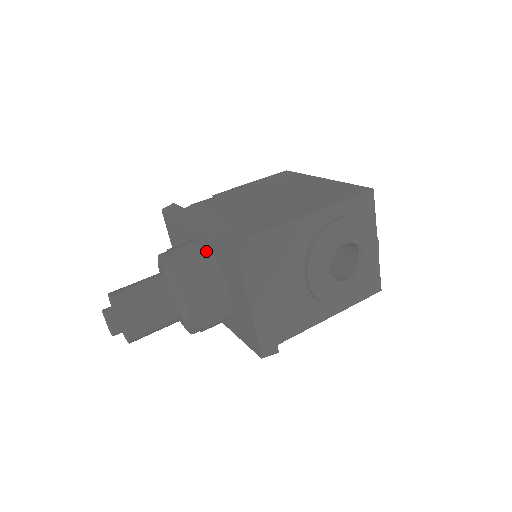
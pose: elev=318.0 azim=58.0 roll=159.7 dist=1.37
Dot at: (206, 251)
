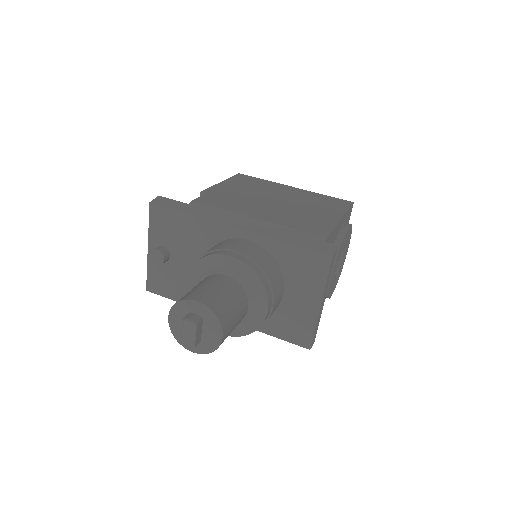
Dot at: (265, 252)
